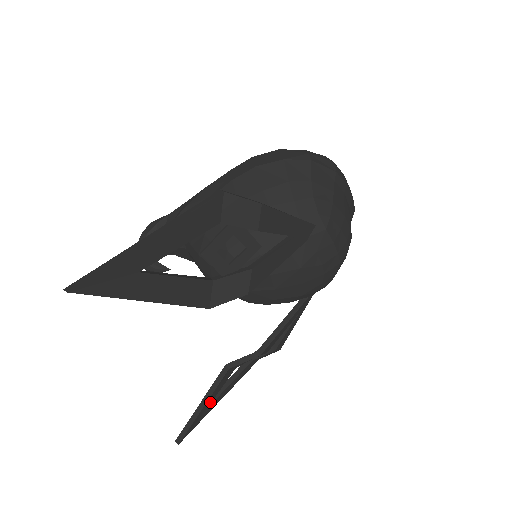
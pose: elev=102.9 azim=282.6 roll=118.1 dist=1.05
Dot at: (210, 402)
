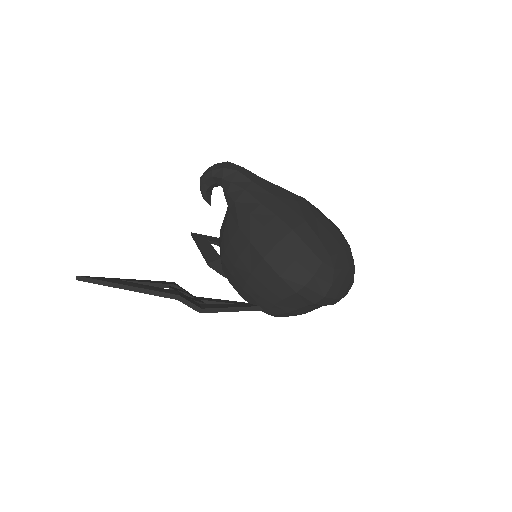
Dot at: occluded
